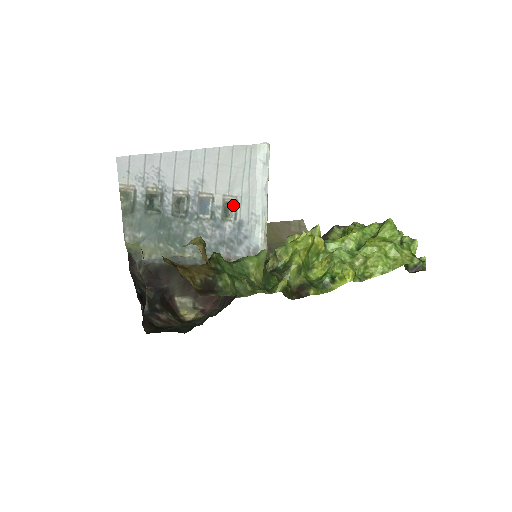
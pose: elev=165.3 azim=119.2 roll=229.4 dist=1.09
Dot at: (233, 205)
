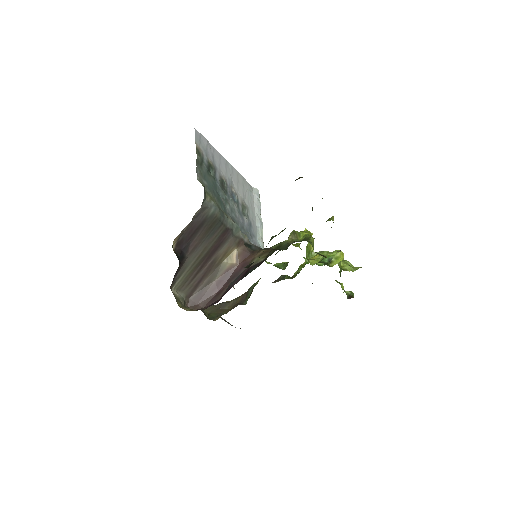
Dot at: (246, 210)
